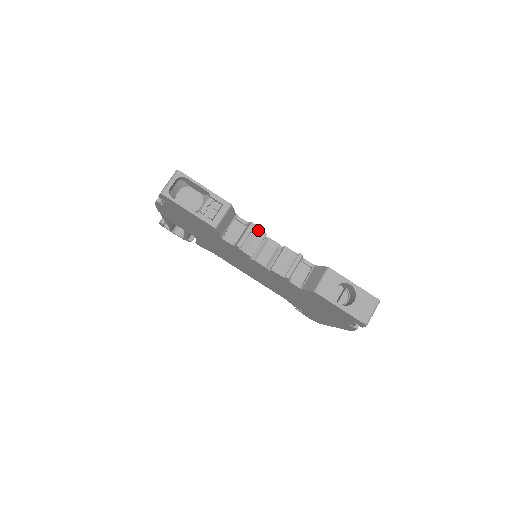
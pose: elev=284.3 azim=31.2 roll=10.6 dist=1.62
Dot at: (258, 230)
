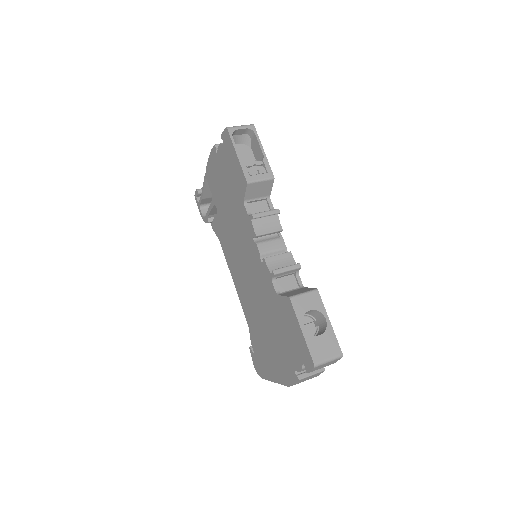
Dot at: (278, 221)
